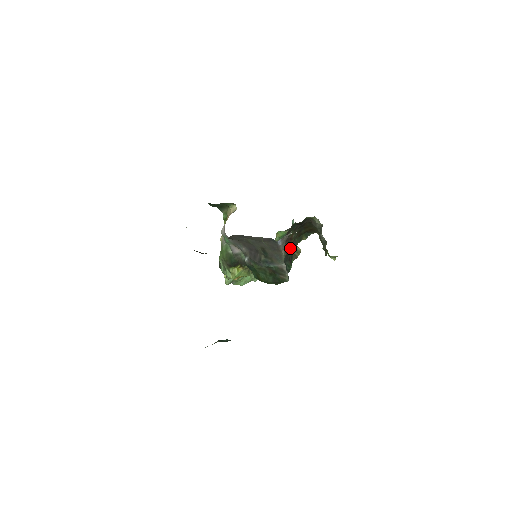
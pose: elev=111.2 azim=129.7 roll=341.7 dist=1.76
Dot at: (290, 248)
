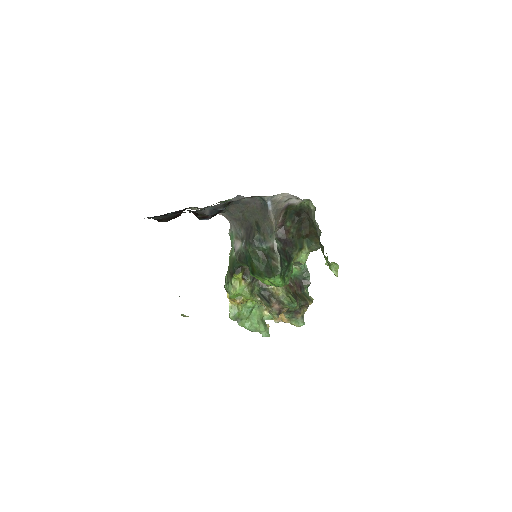
Dot at: (288, 244)
